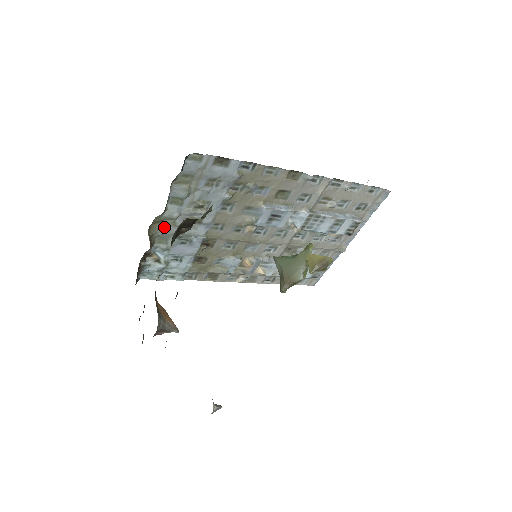
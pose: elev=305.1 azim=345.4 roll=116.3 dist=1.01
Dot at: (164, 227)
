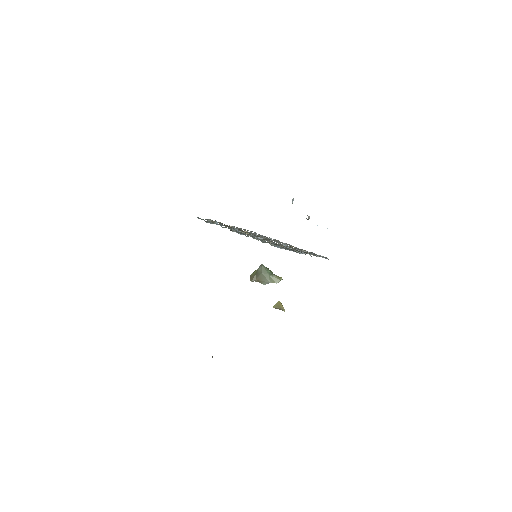
Dot at: (236, 231)
